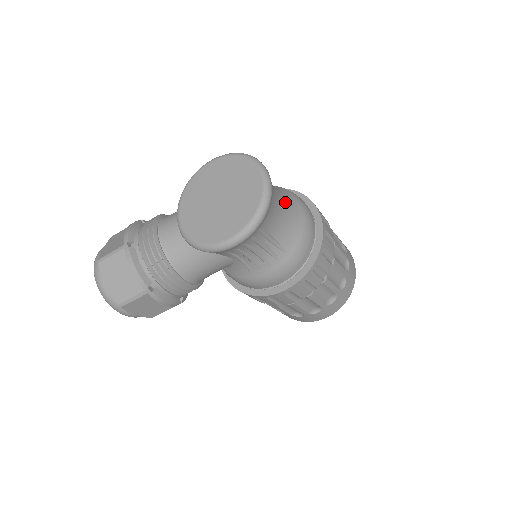
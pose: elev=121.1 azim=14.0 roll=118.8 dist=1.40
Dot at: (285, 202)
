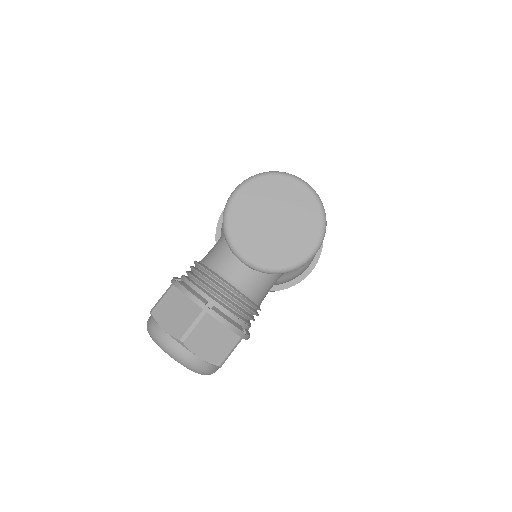
Dot at: occluded
